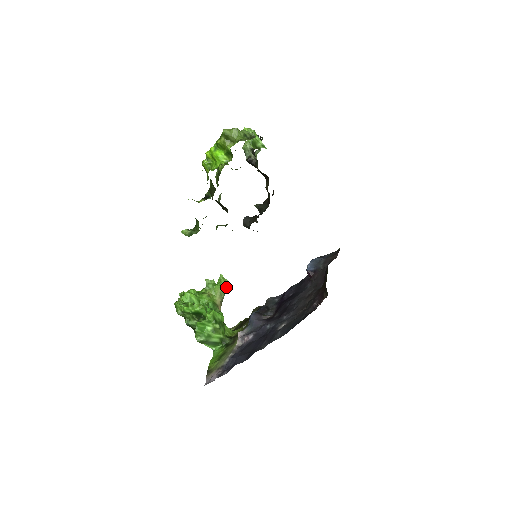
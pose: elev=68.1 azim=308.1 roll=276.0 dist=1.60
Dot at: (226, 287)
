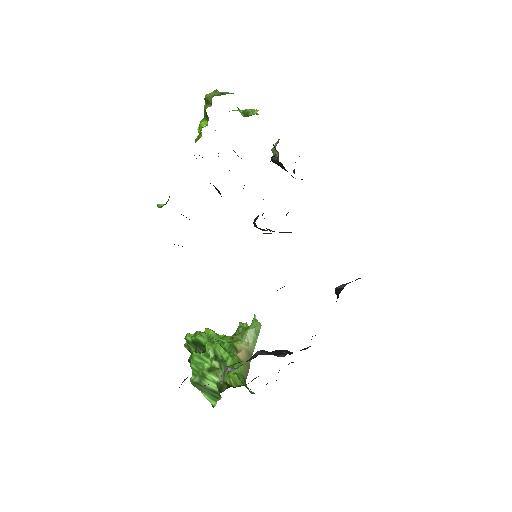
Dot at: (257, 332)
